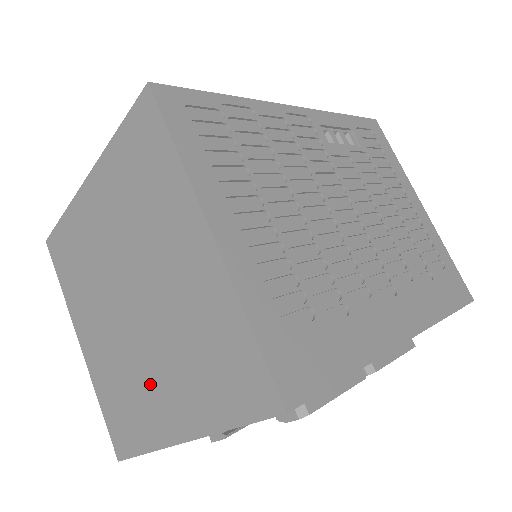
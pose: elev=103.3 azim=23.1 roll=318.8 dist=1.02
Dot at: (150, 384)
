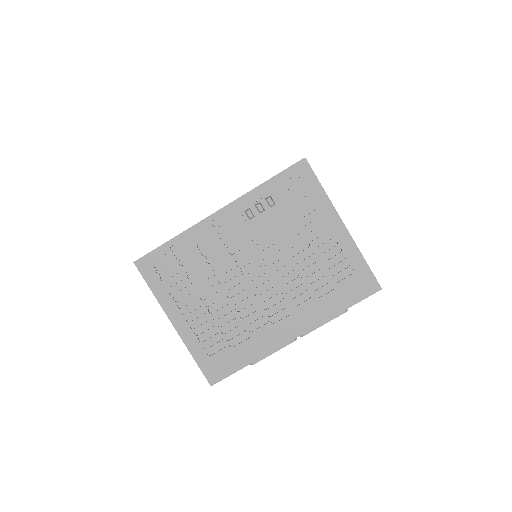
Dot at: occluded
